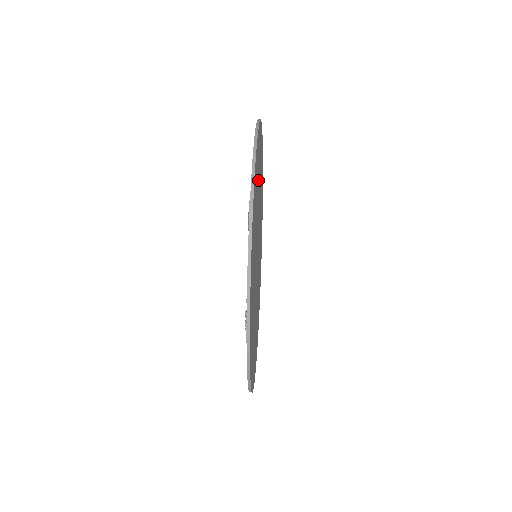
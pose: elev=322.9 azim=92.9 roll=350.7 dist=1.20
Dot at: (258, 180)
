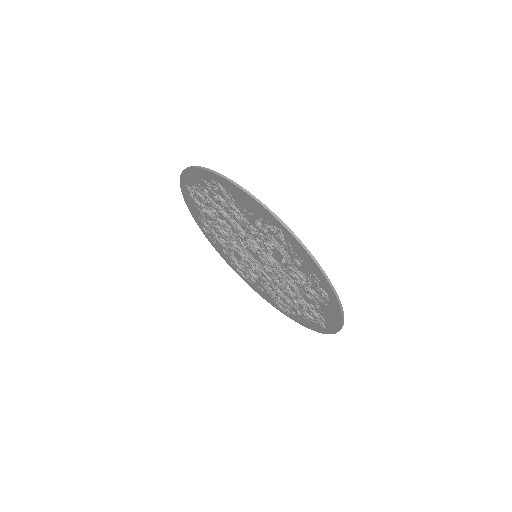
Dot at: occluded
